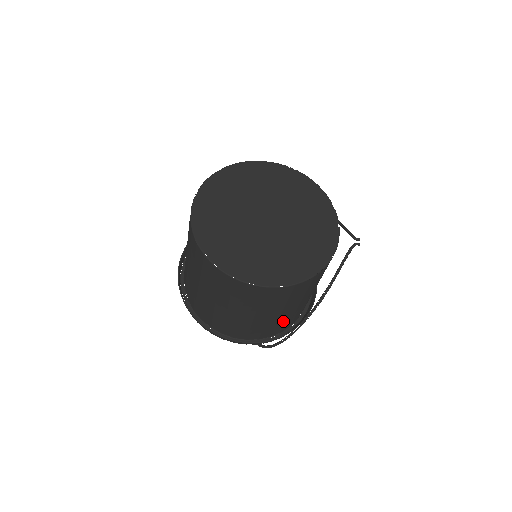
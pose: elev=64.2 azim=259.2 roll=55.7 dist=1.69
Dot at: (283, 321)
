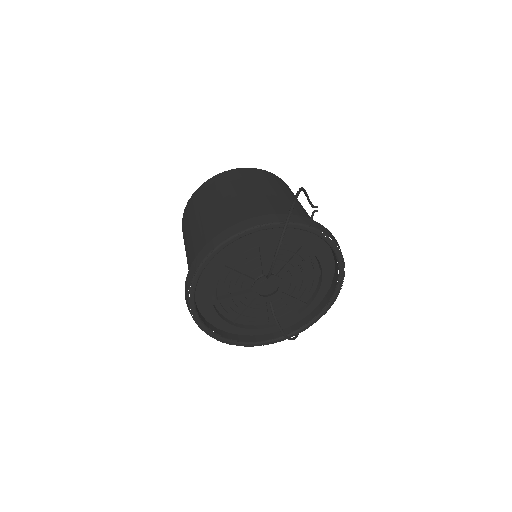
Dot at: (292, 211)
